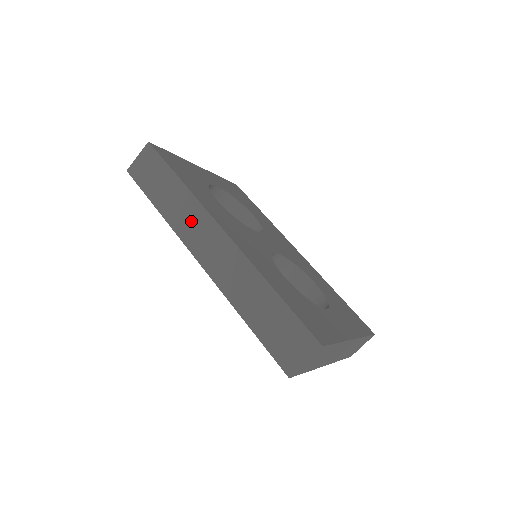
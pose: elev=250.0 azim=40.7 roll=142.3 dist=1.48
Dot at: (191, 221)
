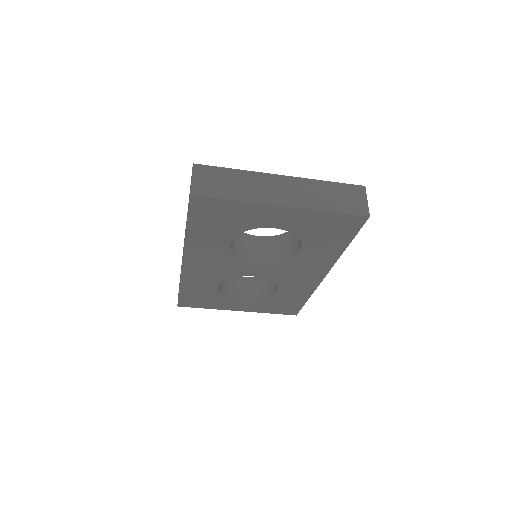
Dot at: occluded
